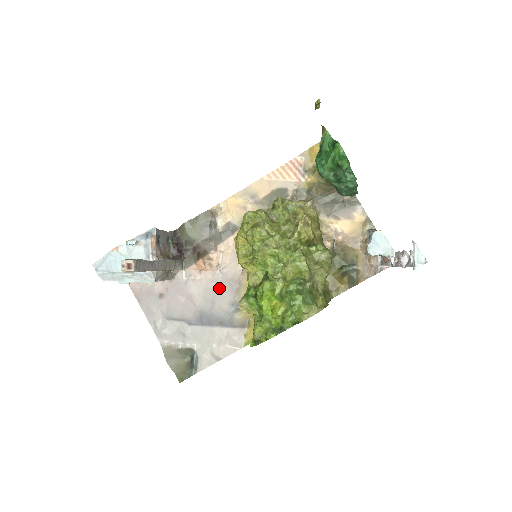
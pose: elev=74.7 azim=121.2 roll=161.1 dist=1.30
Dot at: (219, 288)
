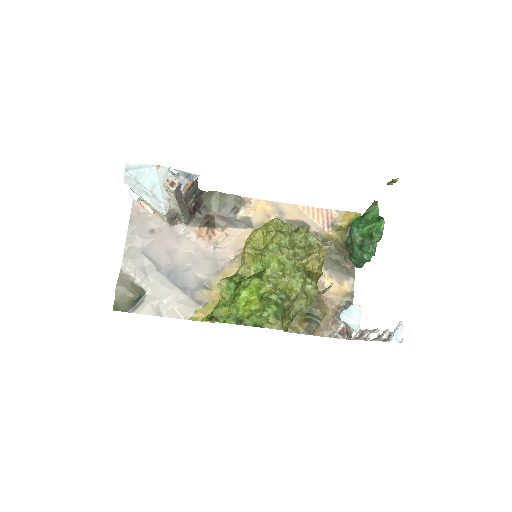
Dot at: (203, 260)
